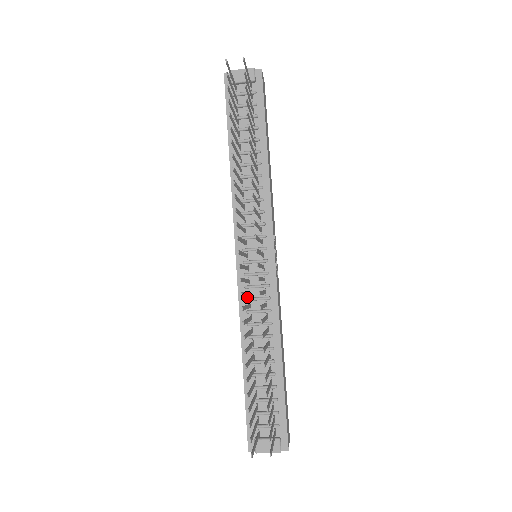
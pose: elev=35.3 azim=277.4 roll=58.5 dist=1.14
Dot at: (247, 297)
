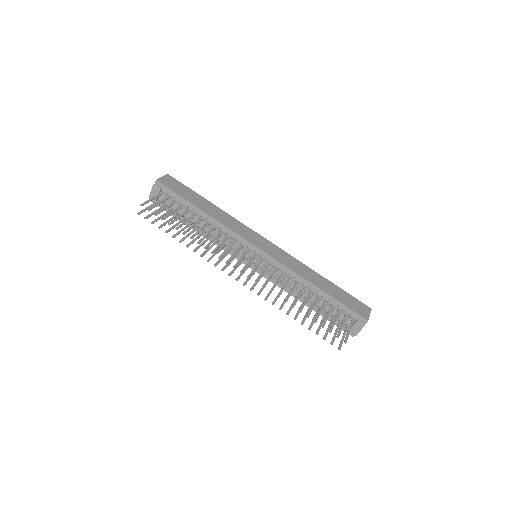
Dot at: (273, 278)
